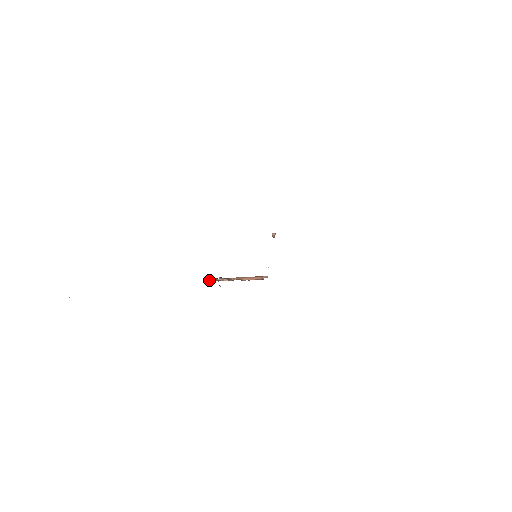
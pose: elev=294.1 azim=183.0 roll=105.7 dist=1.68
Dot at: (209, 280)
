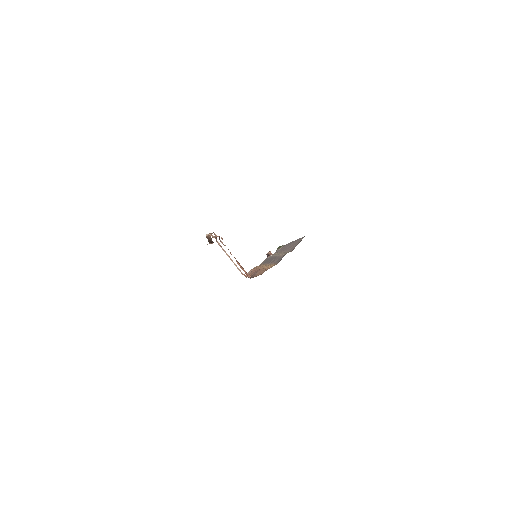
Dot at: occluded
